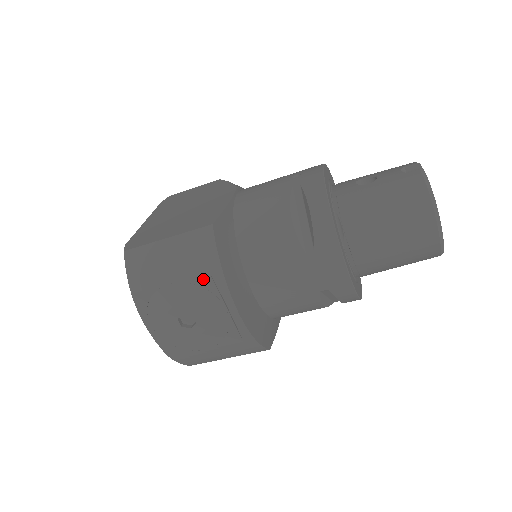
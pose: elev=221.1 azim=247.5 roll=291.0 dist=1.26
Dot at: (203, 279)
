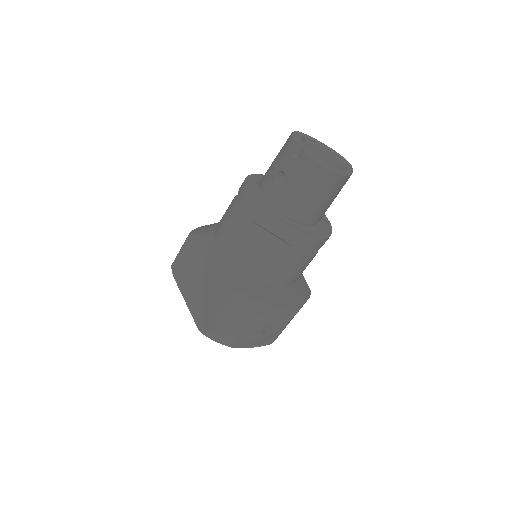
Dot at: (258, 313)
